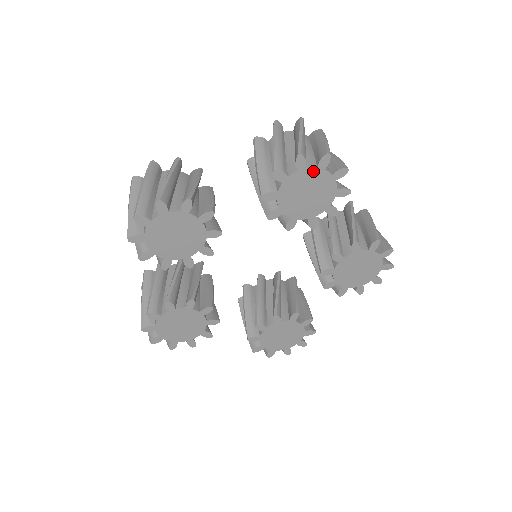
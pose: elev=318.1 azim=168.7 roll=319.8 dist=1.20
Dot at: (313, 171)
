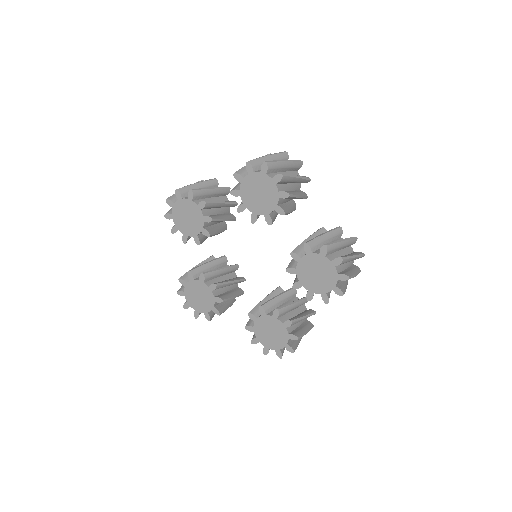
Dot at: (259, 175)
